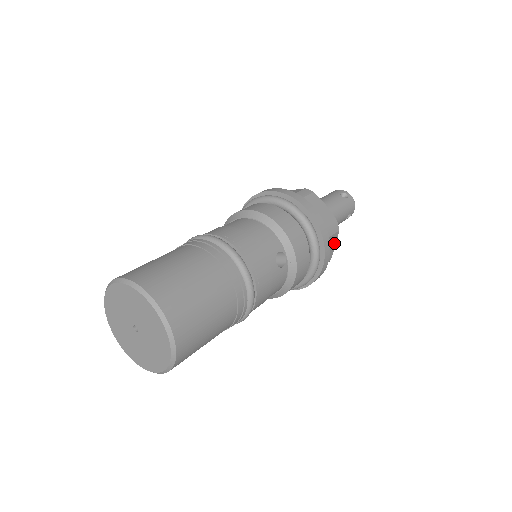
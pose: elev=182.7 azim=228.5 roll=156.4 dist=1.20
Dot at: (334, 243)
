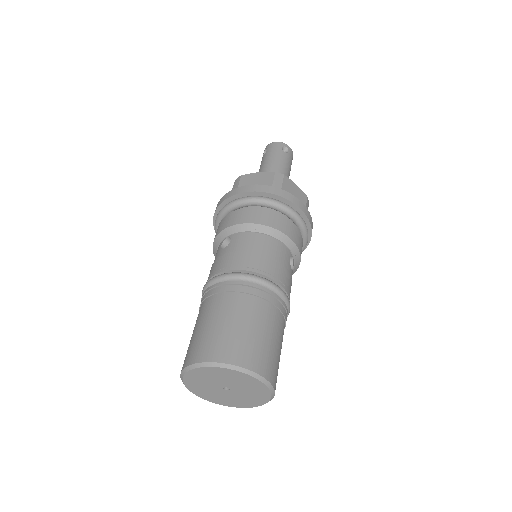
Dot at: occluded
